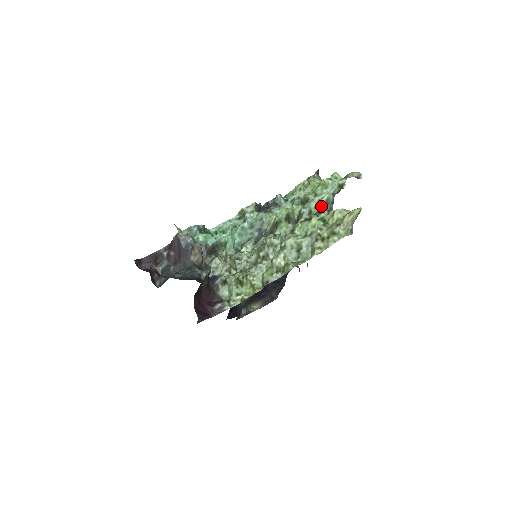
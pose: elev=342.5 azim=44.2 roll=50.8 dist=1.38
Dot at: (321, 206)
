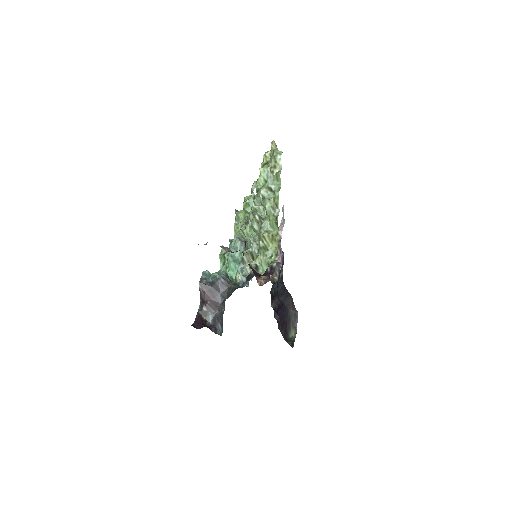
Dot at: occluded
